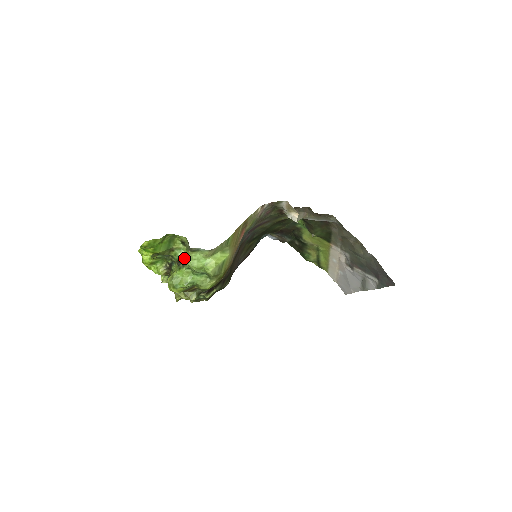
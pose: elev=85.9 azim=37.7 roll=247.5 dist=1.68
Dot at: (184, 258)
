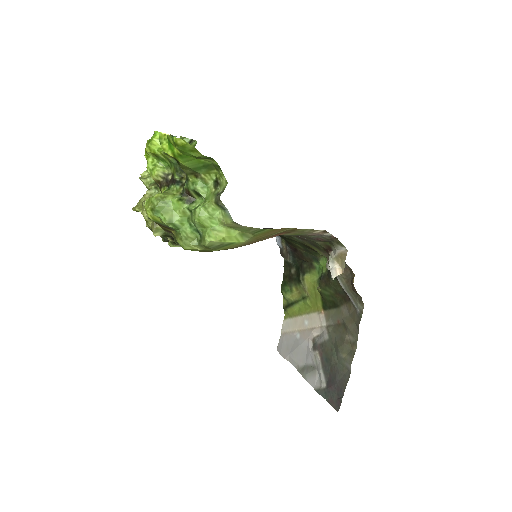
Dot at: (198, 195)
